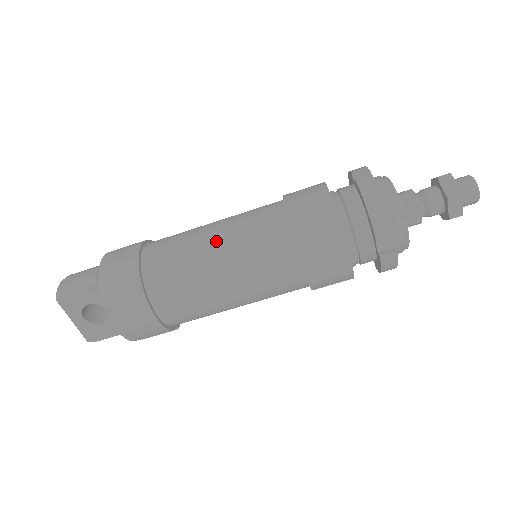
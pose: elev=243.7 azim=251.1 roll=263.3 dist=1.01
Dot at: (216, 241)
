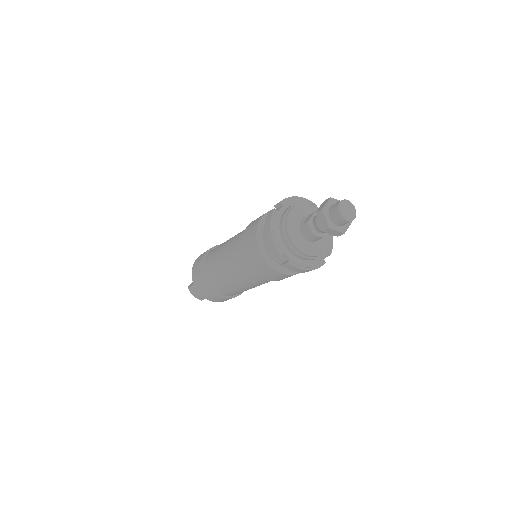
Dot at: (243, 287)
